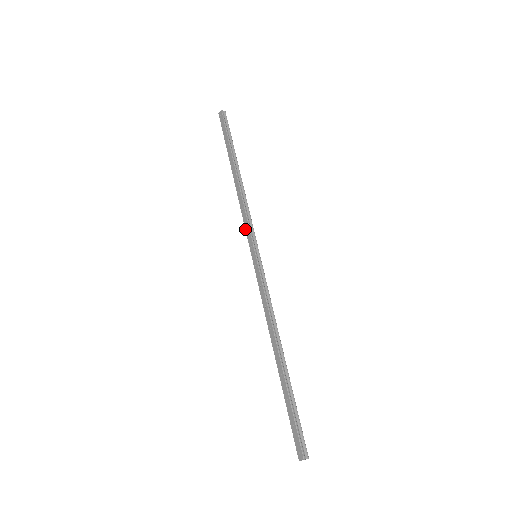
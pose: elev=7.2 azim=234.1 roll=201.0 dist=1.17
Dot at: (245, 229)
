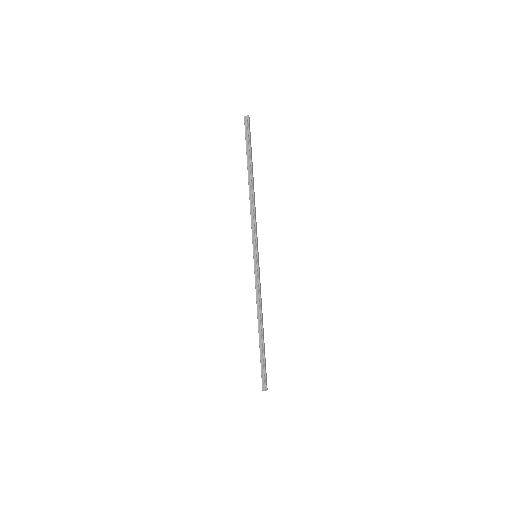
Dot at: (252, 232)
